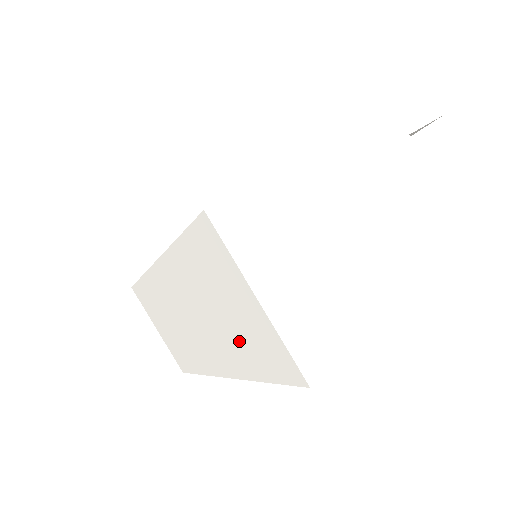
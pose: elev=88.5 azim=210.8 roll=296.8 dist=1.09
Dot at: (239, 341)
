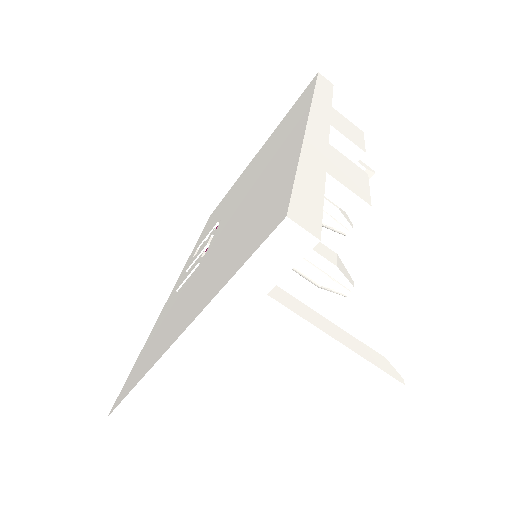
Dot at: occluded
